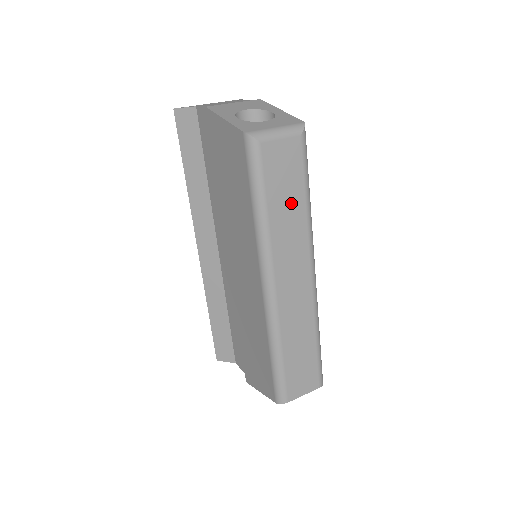
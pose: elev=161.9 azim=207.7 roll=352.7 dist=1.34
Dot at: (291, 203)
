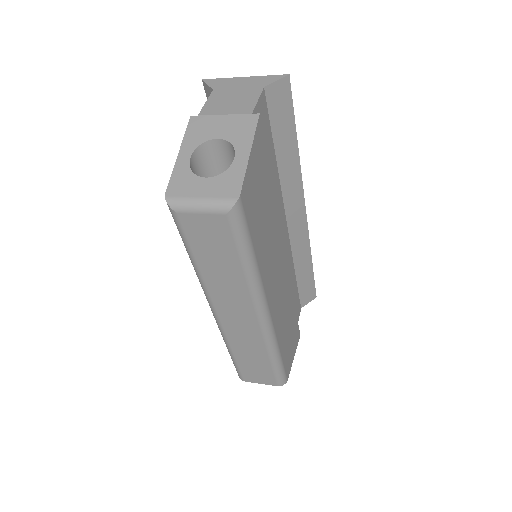
Dot at: (224, 265)
